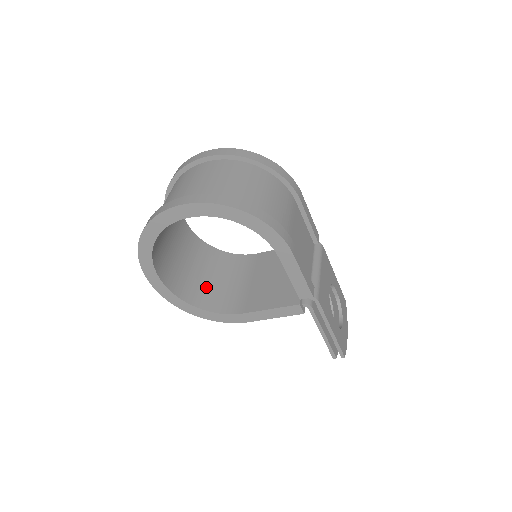
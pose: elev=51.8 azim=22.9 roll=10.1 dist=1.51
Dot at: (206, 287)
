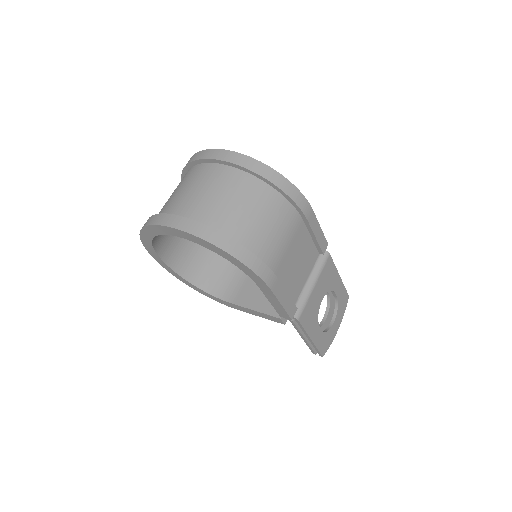
Dot at: (210, 264)
